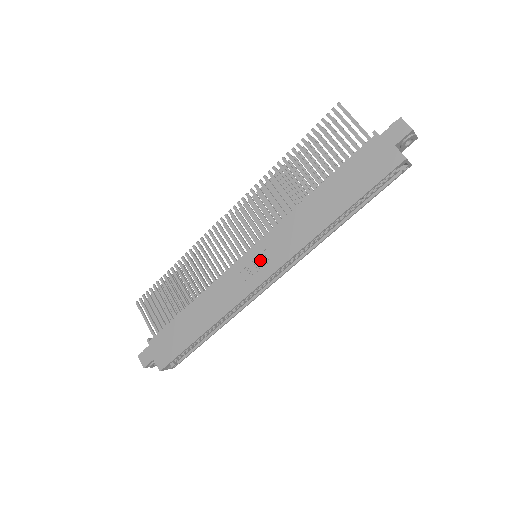
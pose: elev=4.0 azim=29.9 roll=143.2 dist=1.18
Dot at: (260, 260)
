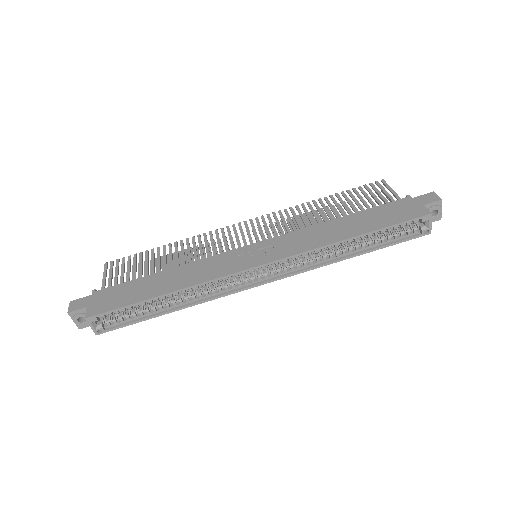
Dot at: (262, 251)
